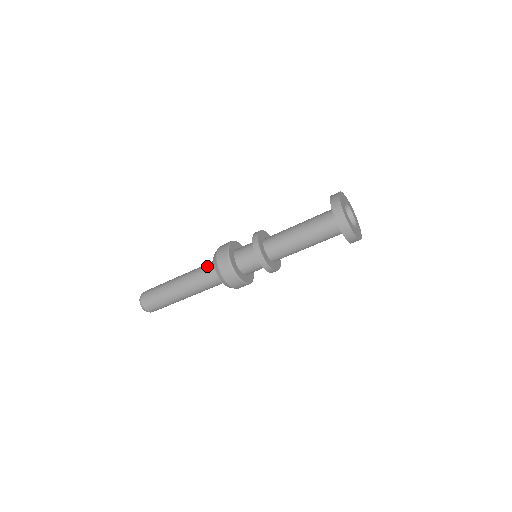
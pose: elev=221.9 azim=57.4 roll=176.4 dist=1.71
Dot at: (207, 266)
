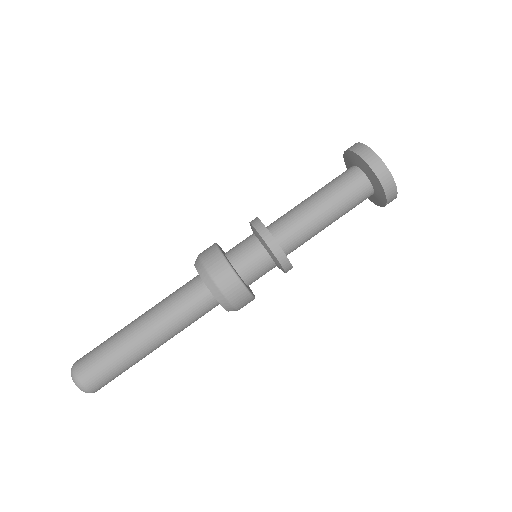
Dot at: (184, 285)
